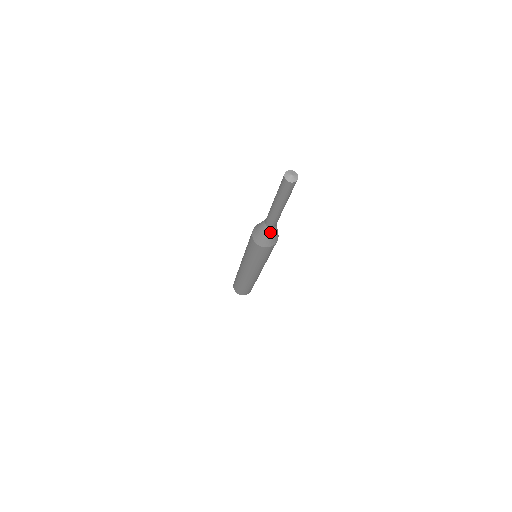
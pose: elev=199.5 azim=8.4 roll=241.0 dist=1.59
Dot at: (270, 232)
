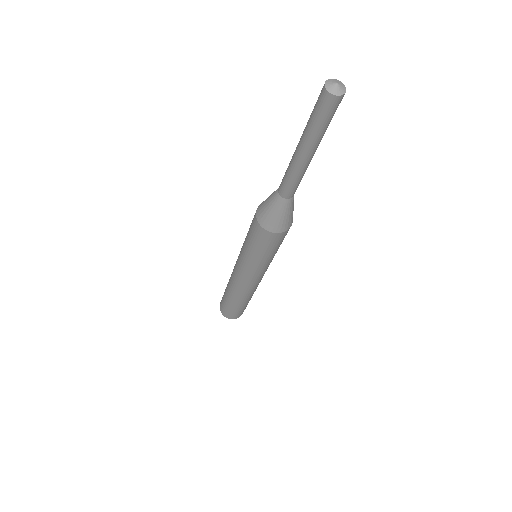
Dot at: (283, 206)
